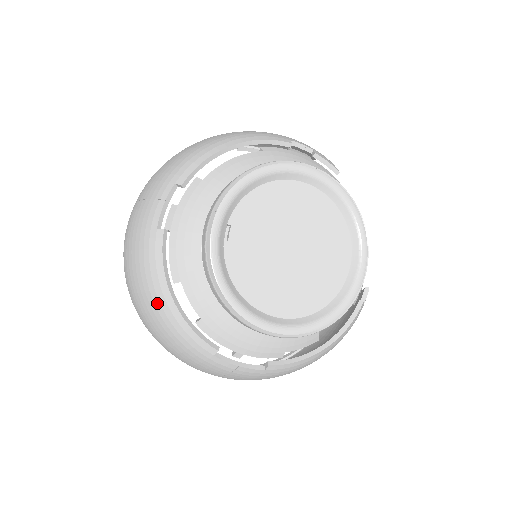
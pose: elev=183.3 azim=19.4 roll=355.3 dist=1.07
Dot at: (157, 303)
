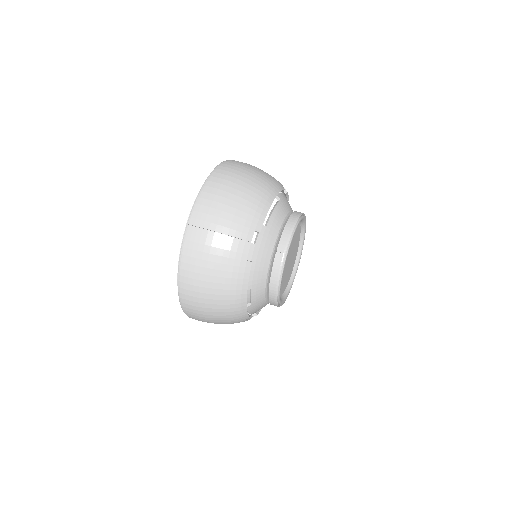
Dot at: (233, 301)
